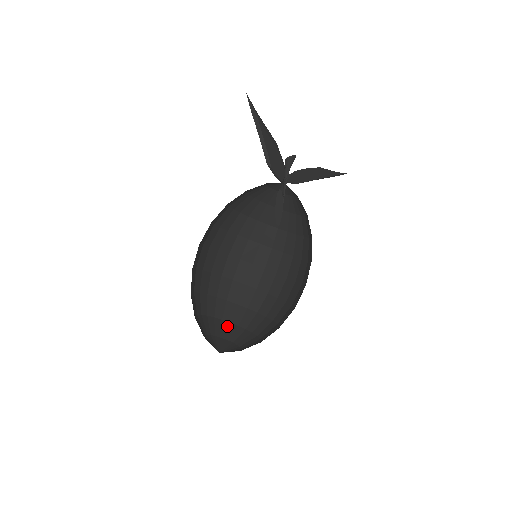
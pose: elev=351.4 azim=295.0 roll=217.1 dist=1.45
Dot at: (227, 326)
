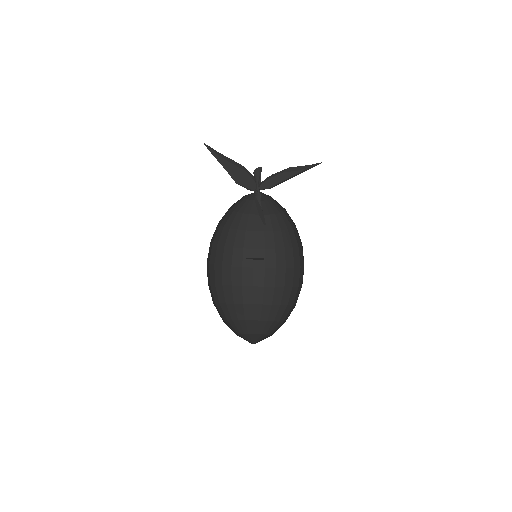
Dot at: (264, 324)
